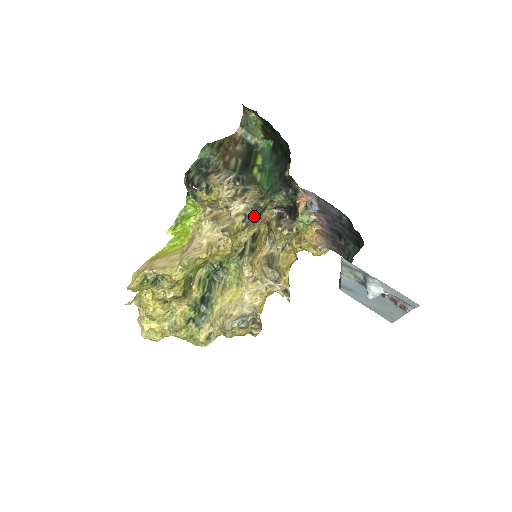
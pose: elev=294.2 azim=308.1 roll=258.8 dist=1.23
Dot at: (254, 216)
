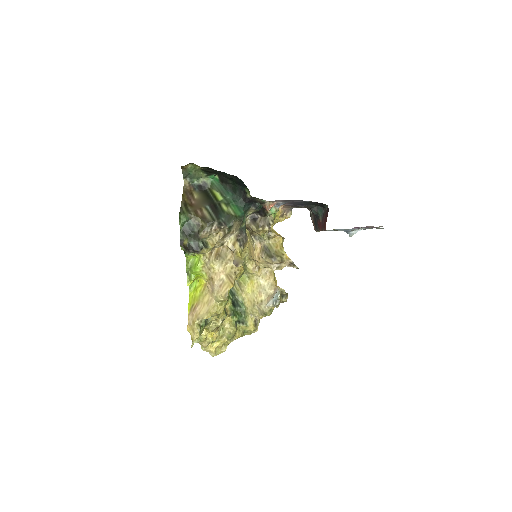
Dot at: (243, 237)
